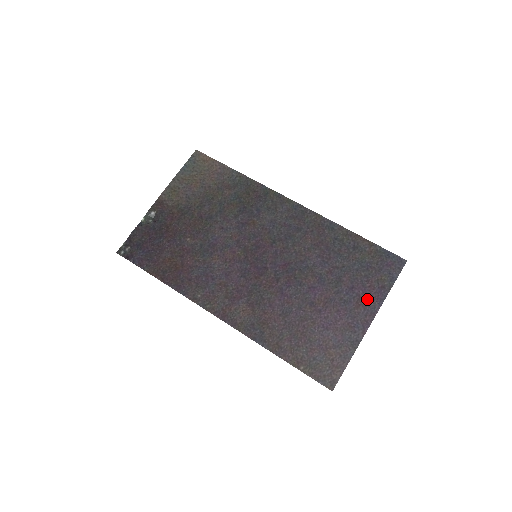
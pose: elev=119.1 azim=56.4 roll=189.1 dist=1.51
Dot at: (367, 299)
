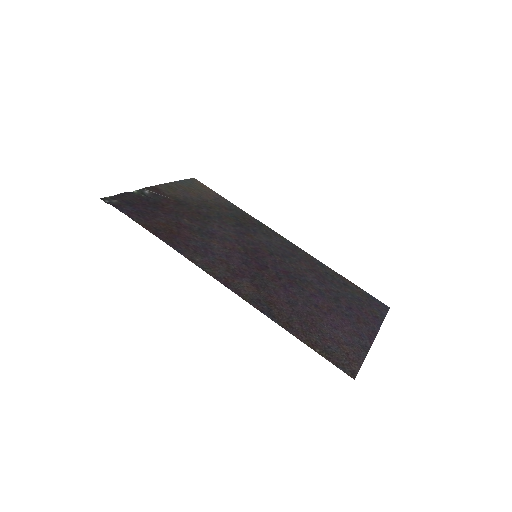
Dot at: (366, 320)
